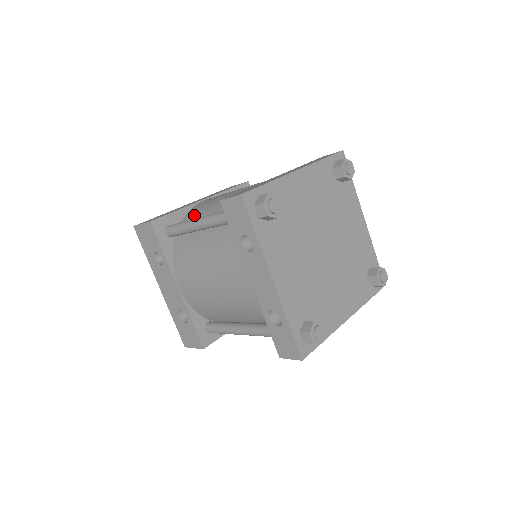
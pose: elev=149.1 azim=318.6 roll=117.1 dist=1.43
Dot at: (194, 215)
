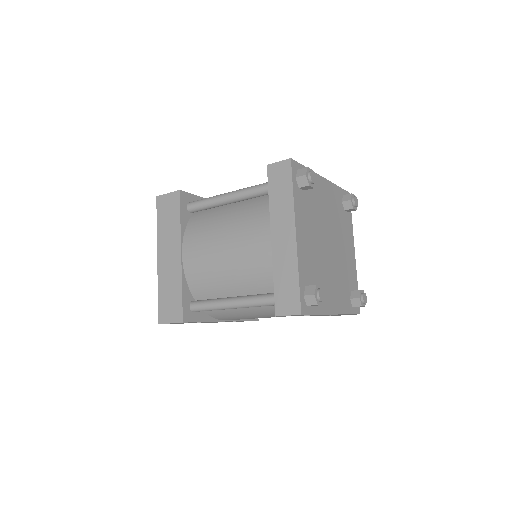
Dot at: (203, 286)
